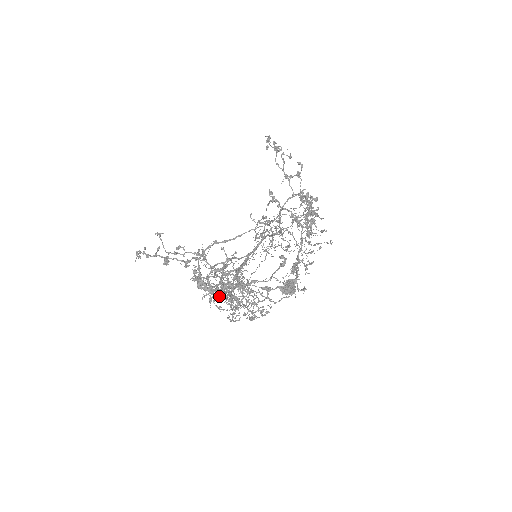
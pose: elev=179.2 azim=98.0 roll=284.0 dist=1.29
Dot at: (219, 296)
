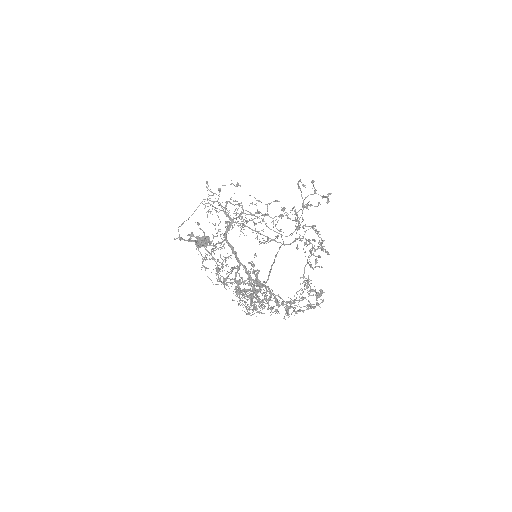
Dot at: occluded
